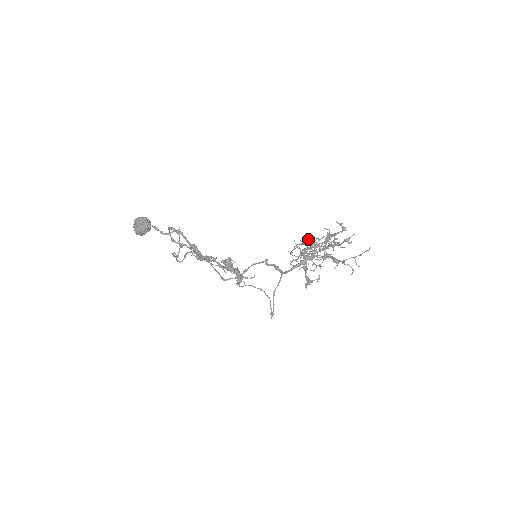
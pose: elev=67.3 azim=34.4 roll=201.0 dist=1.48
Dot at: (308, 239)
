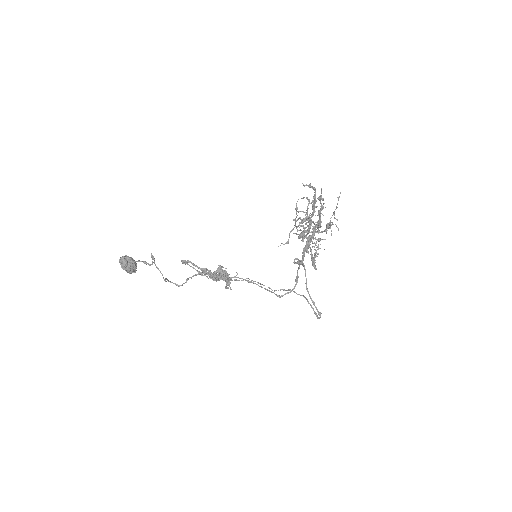
Dot at: (307, 218)
